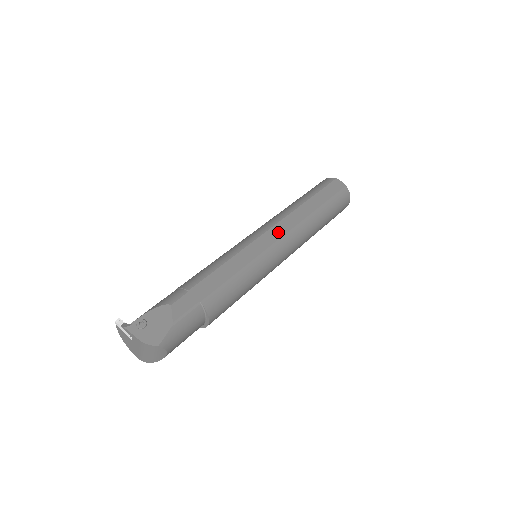
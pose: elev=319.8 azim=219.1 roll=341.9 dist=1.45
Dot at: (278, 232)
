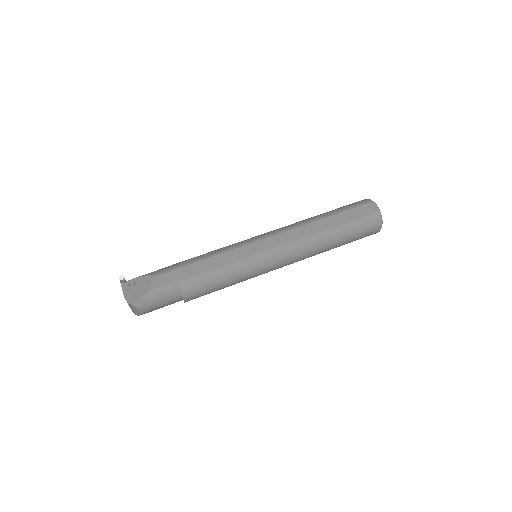
Dot at: (278, 241)
